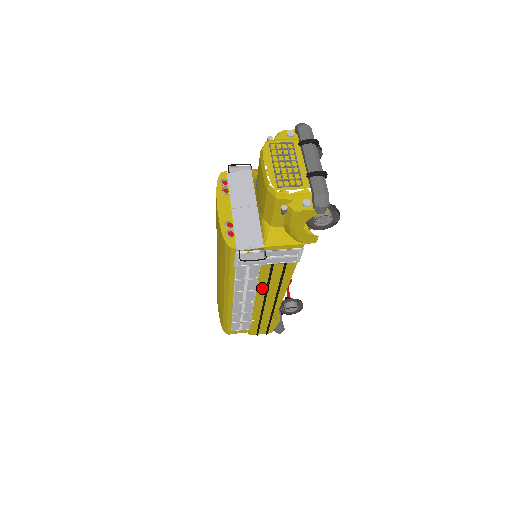
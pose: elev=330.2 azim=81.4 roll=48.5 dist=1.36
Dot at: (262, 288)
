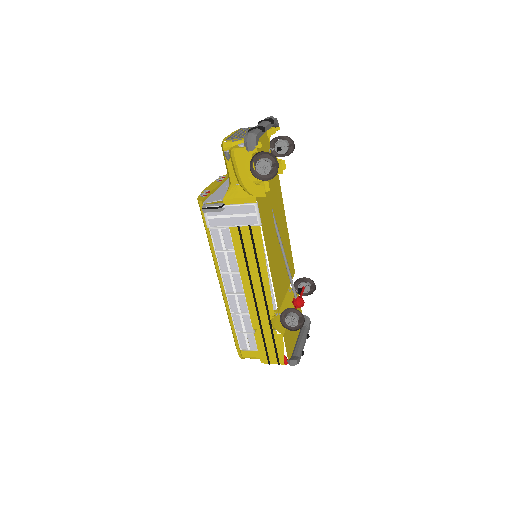
Dot at: (244, 268)
